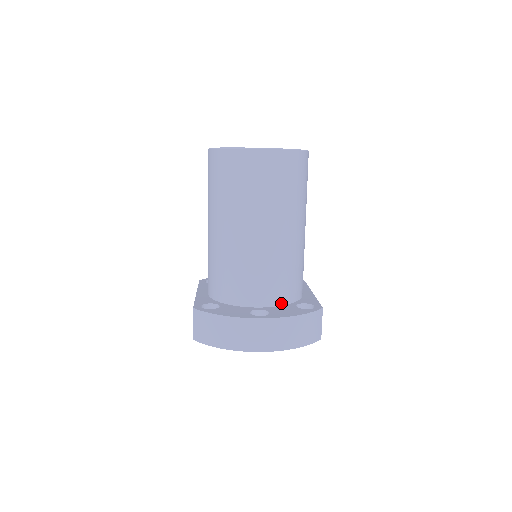
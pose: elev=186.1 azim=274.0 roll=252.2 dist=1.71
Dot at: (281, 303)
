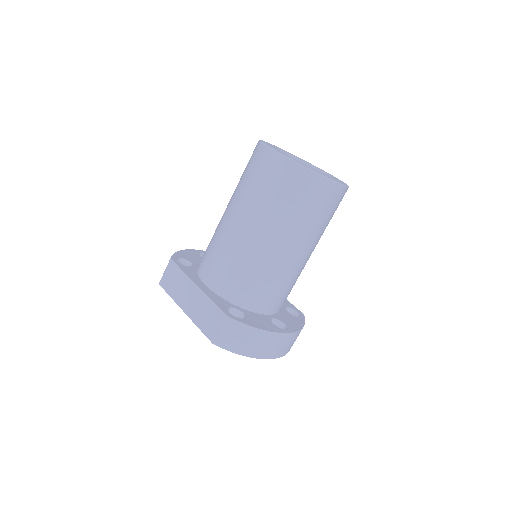
Dot at: (280, 309)
